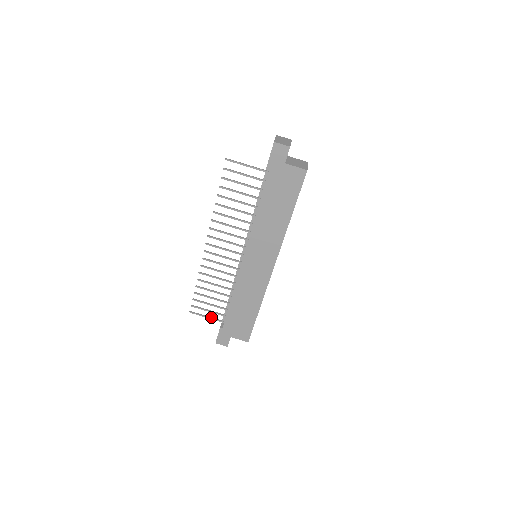
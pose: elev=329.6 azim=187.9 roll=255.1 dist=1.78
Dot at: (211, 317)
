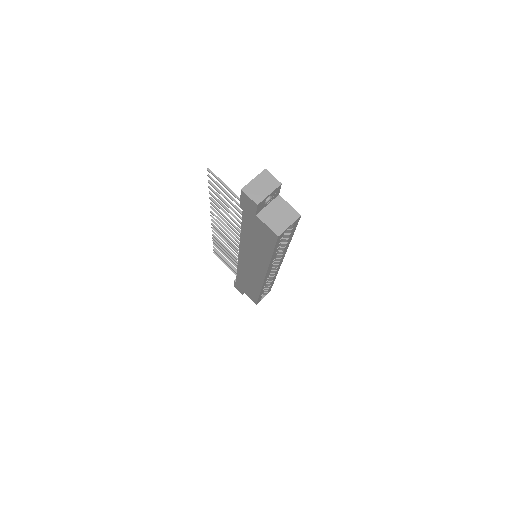
Dot at: occluded
